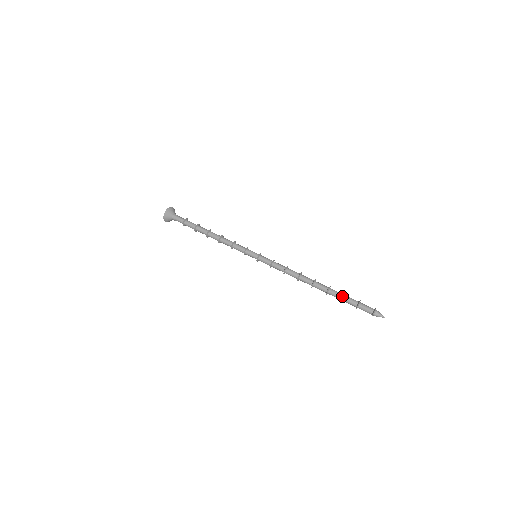
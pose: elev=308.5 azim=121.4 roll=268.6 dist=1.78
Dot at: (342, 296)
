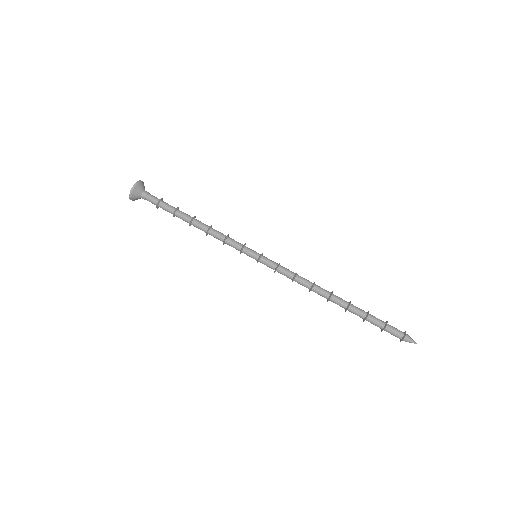
Dot at: (365, 317)
